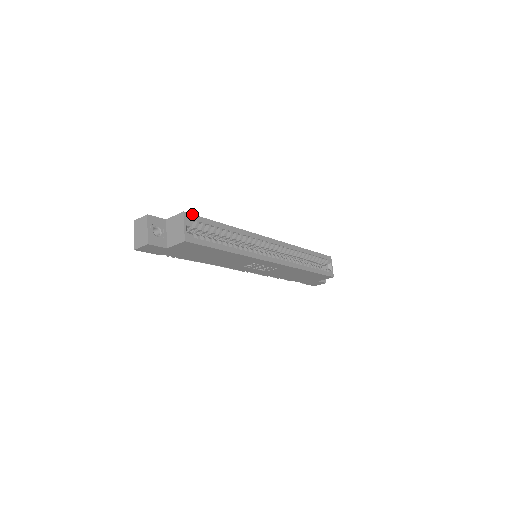
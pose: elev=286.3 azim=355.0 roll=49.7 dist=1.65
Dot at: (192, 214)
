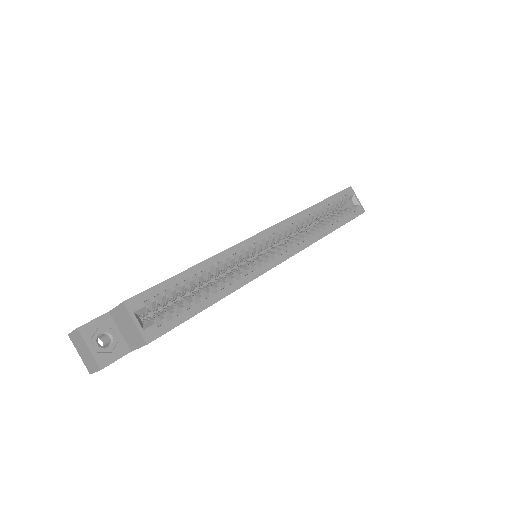
Dot at: (138, 294)
